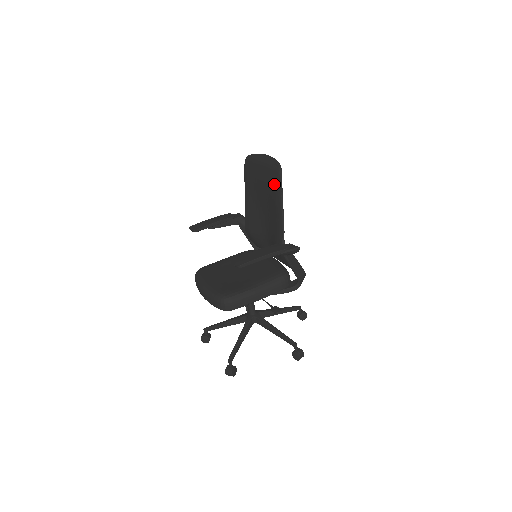
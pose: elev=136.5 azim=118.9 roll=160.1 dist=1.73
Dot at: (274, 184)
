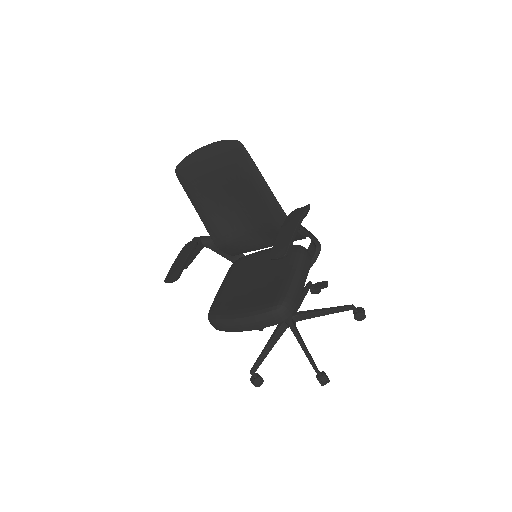
Dot at: (240, 164)
